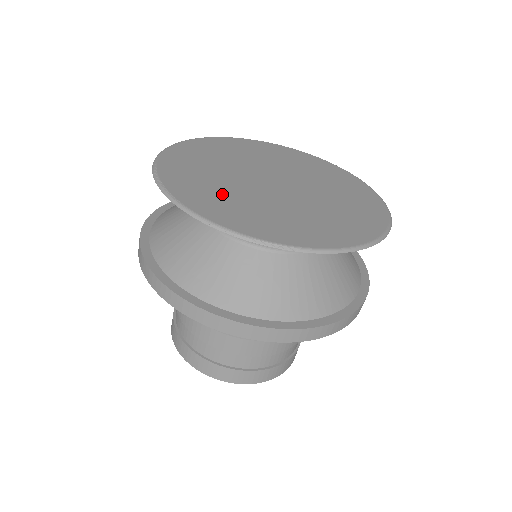
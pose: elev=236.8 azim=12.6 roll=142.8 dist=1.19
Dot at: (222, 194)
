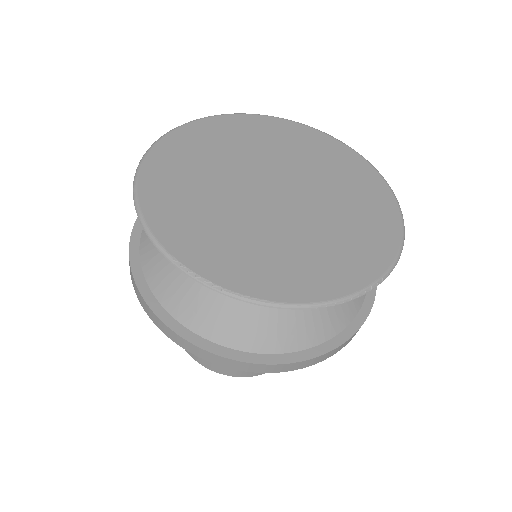
Dot at: (273, 253)
